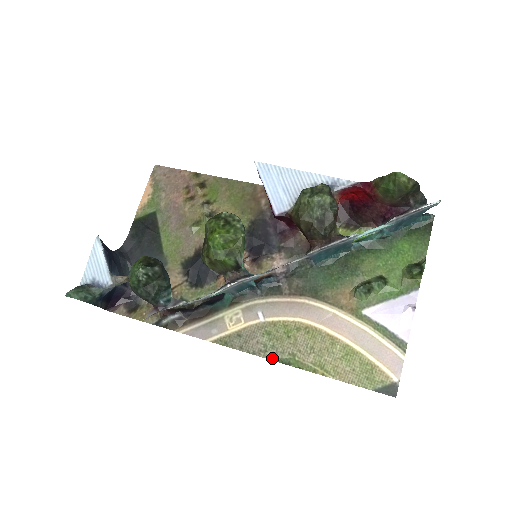
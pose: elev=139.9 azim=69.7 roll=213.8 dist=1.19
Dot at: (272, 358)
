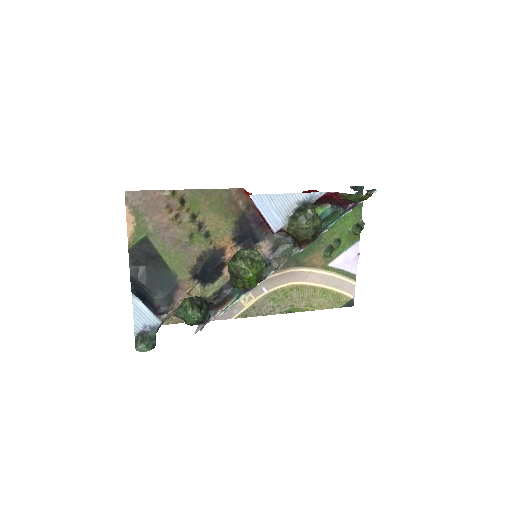
Dot at: (280, 313)
